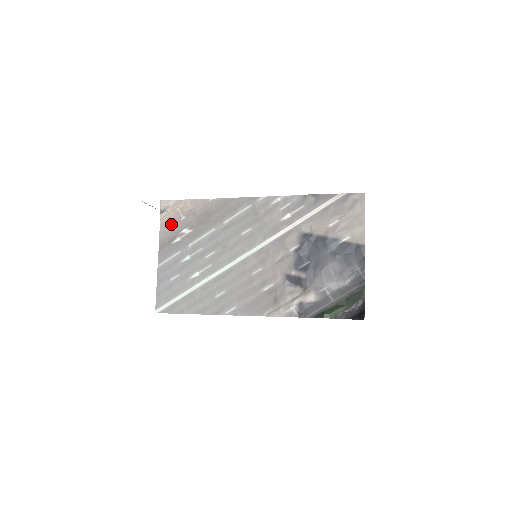
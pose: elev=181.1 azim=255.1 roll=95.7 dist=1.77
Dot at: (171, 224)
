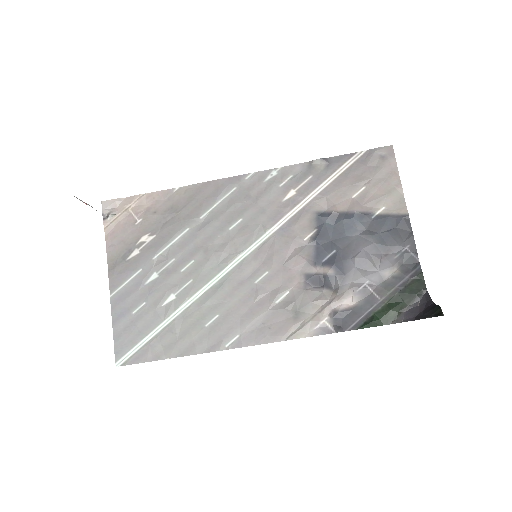
Dot at: (122, 232)
